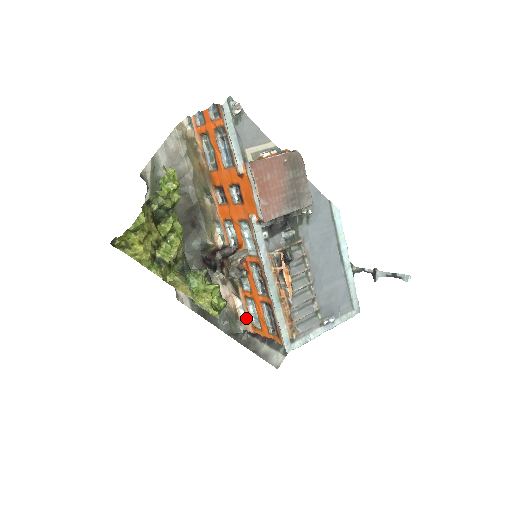
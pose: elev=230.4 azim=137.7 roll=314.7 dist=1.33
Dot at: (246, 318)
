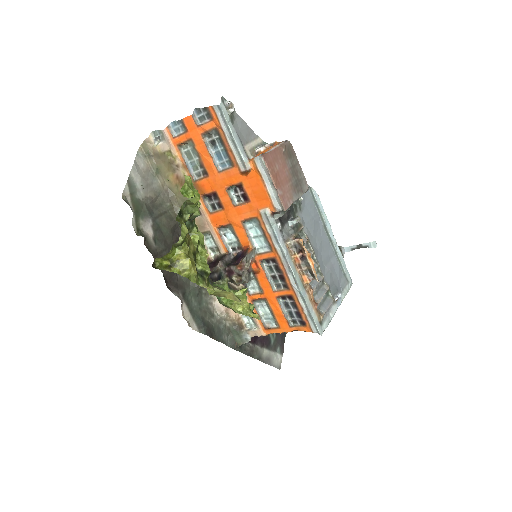
Dot at: (252, 324)
